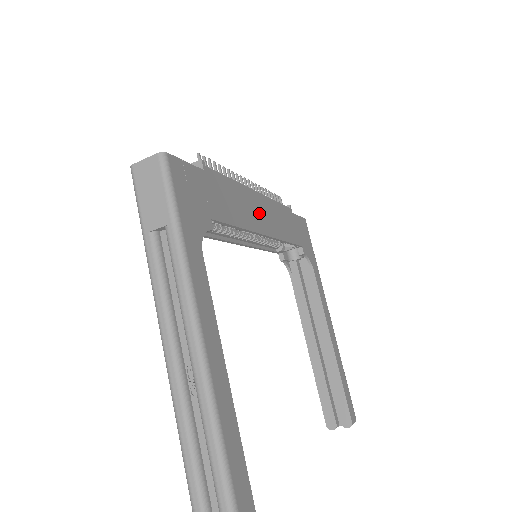
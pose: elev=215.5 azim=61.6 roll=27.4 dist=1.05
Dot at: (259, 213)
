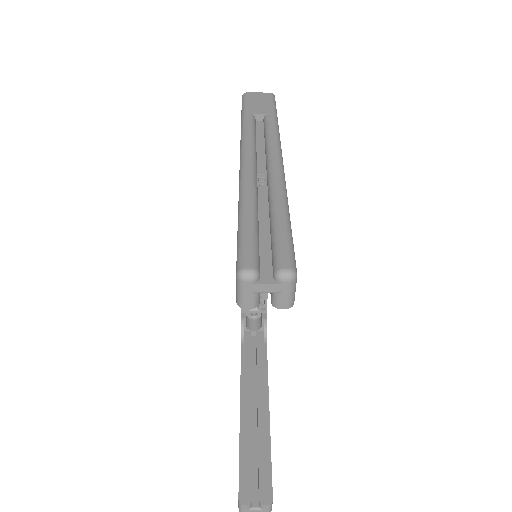
Dot at: occluded
